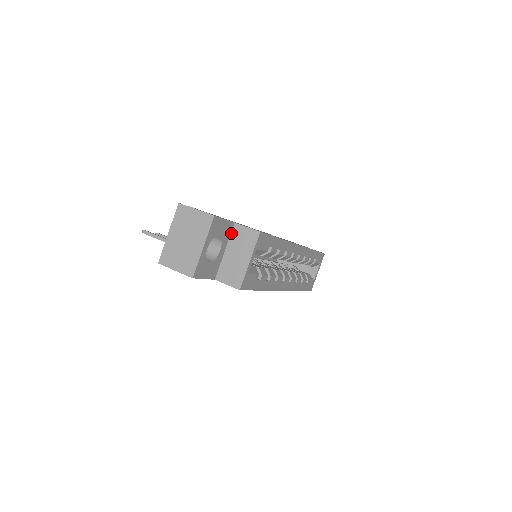
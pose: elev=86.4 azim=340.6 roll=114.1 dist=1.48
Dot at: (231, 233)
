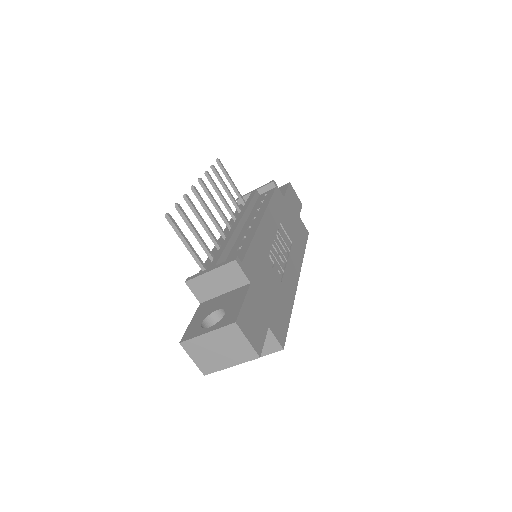
Dot at: occluded
